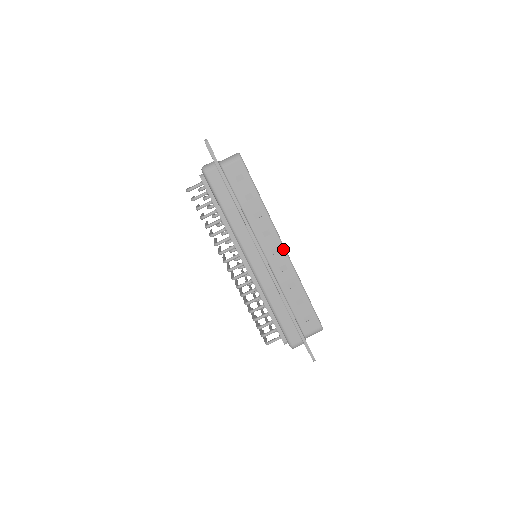
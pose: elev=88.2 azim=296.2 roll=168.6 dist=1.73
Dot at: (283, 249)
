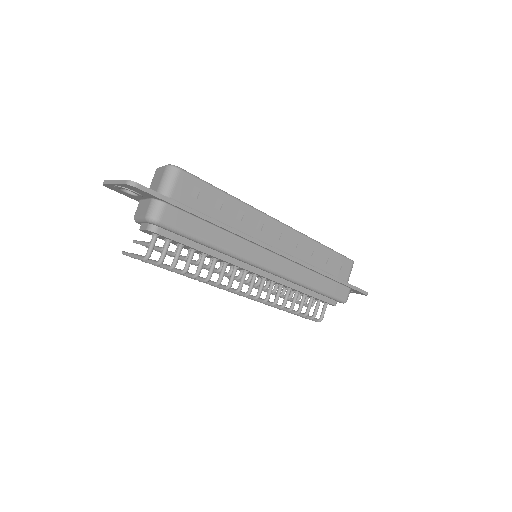
Dot at: (283, 226)
